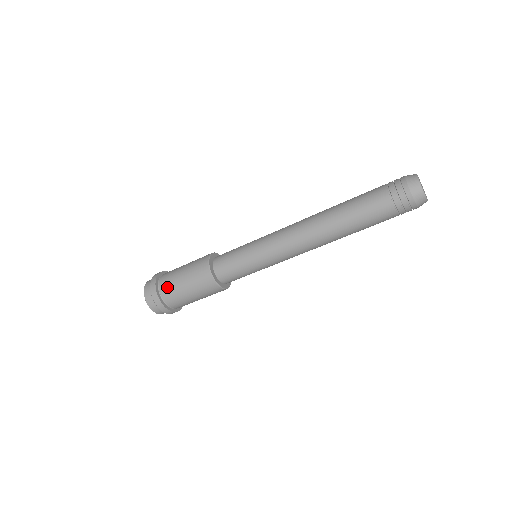
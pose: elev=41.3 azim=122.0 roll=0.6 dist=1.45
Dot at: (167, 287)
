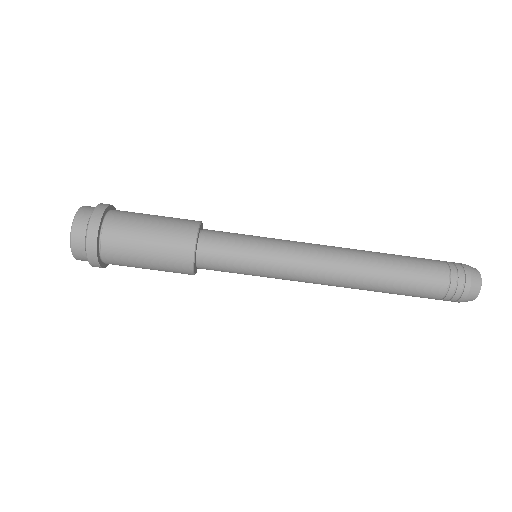
Dot at: (126, 212)
